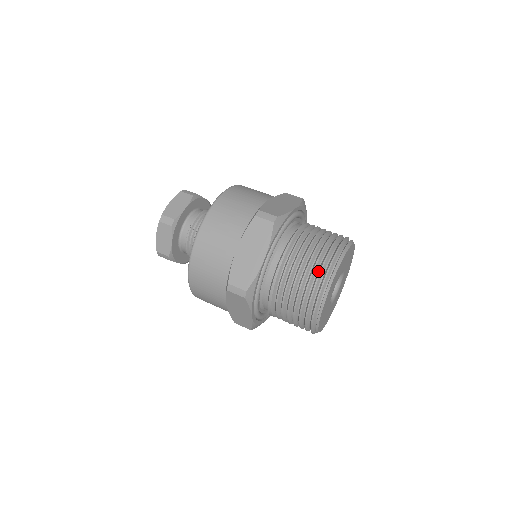
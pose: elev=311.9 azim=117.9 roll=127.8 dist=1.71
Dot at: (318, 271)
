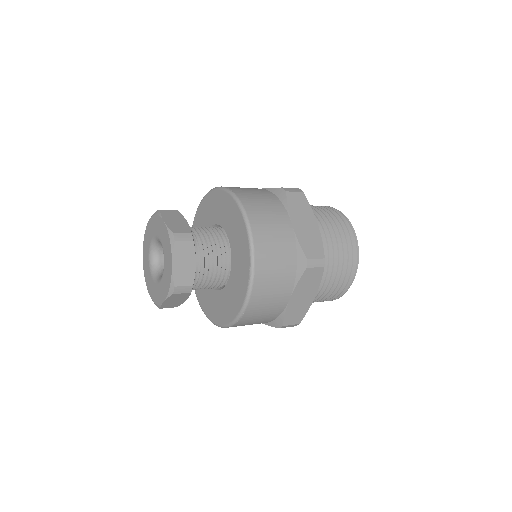
Dot at: (342, 226)
